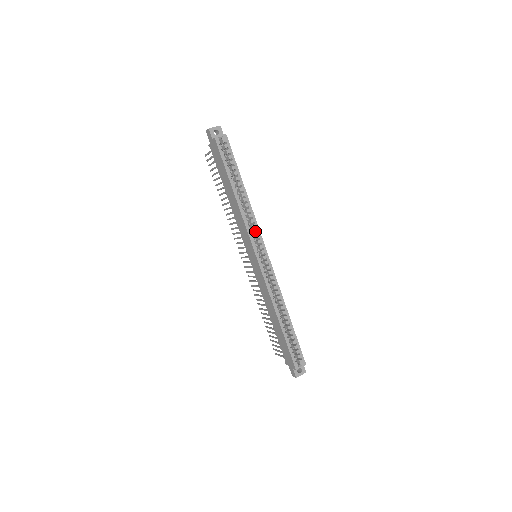
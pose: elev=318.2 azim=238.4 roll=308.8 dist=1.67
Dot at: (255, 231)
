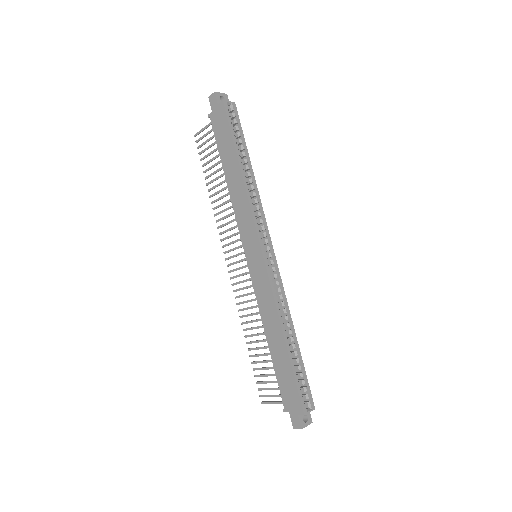
Dot at: (261, 220)
